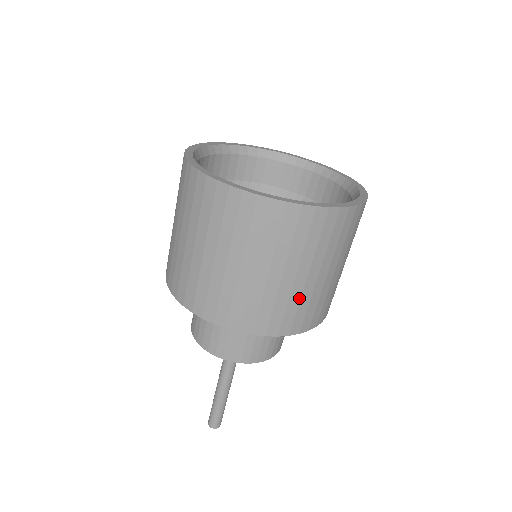
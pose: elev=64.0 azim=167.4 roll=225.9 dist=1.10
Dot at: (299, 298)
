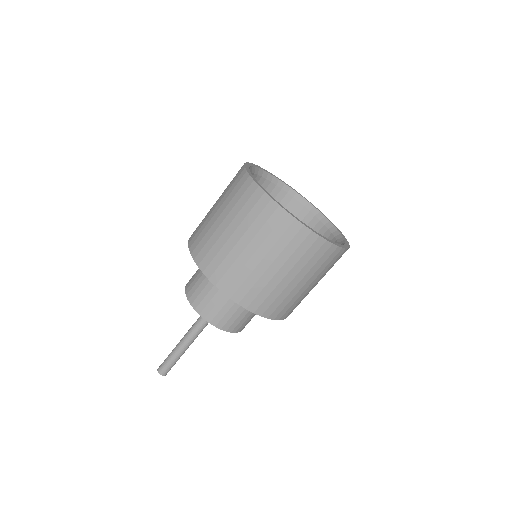
Dot at: (234, 260)
